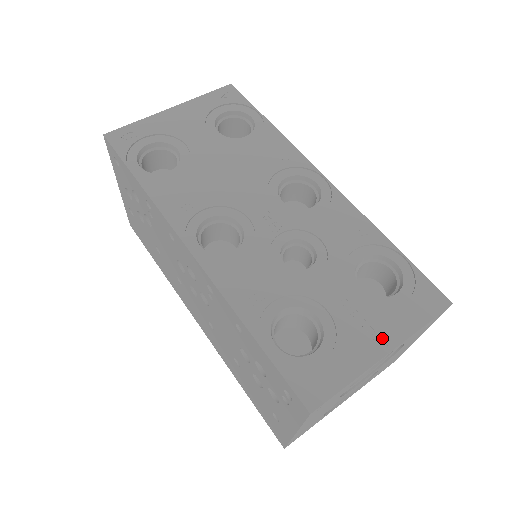
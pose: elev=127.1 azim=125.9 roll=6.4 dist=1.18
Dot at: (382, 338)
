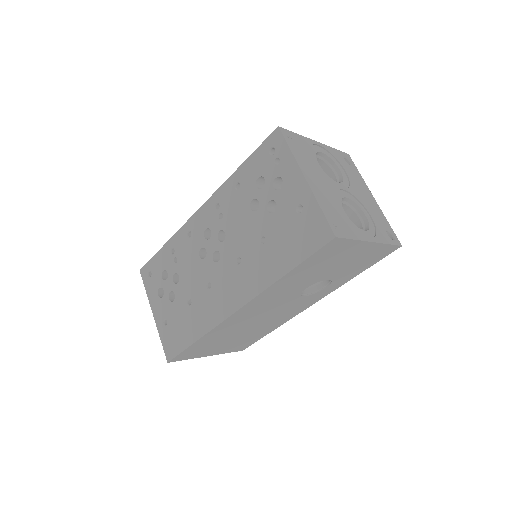
Dot at: occluded
